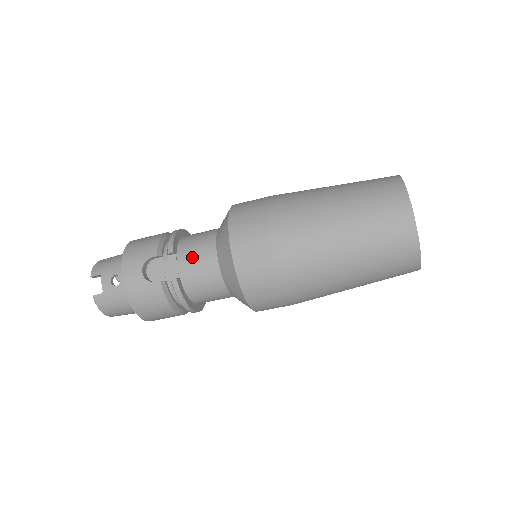
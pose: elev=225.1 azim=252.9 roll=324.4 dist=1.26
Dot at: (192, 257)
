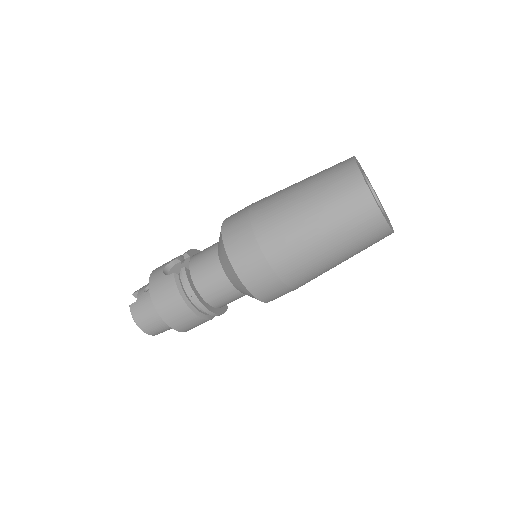
Dot at: (201, 254)
